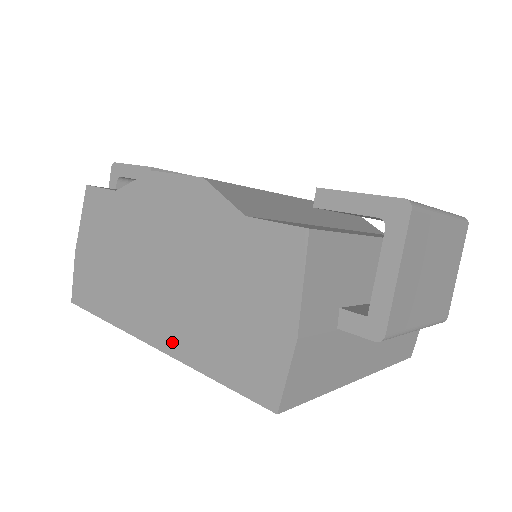
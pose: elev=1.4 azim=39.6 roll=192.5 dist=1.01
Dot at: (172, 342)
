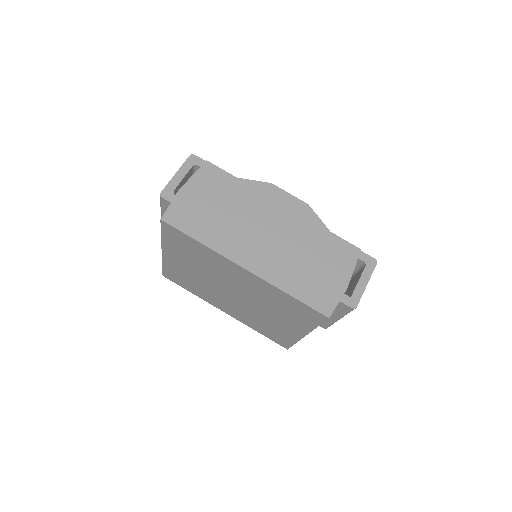
Dot at: (264, 271)
